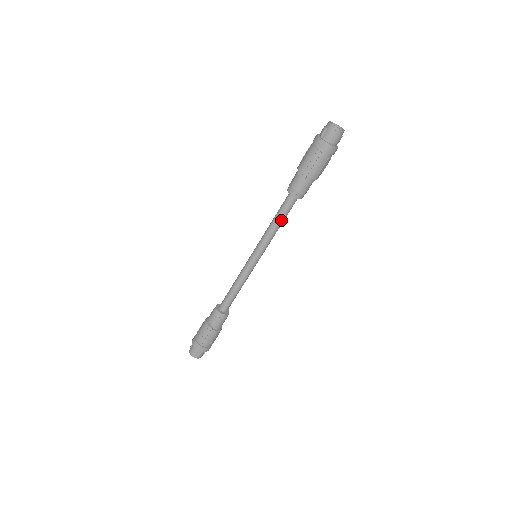
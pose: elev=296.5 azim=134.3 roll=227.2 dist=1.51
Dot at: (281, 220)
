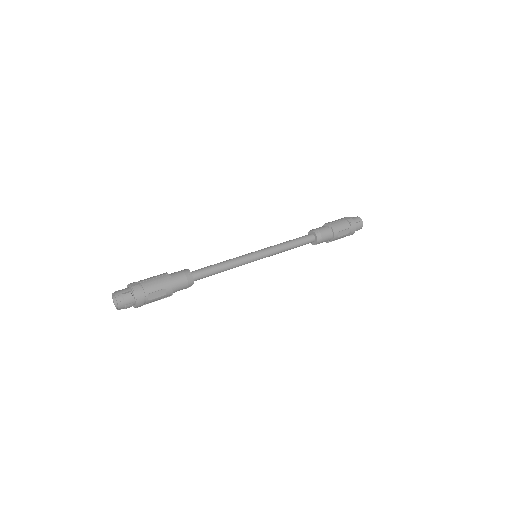
Dot at: (295, 243)
